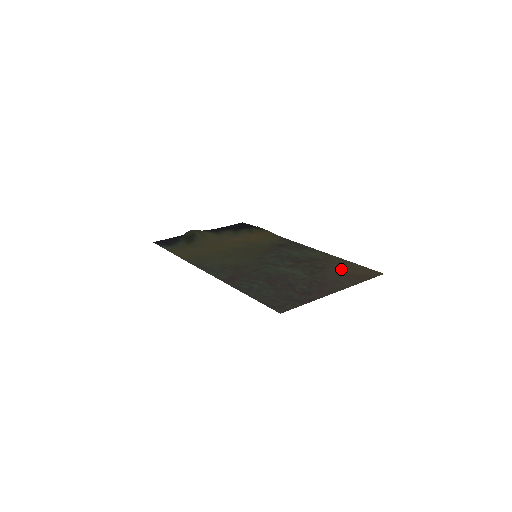
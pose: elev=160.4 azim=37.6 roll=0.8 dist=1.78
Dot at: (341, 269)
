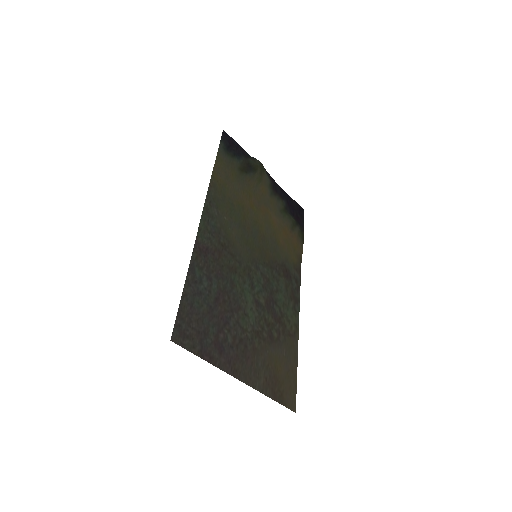
Dot at: (280, 361)
